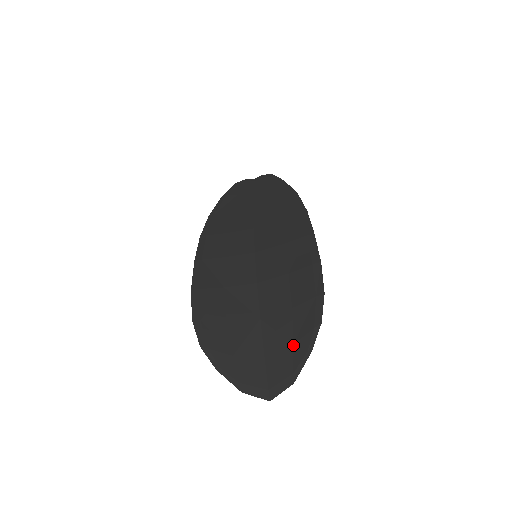
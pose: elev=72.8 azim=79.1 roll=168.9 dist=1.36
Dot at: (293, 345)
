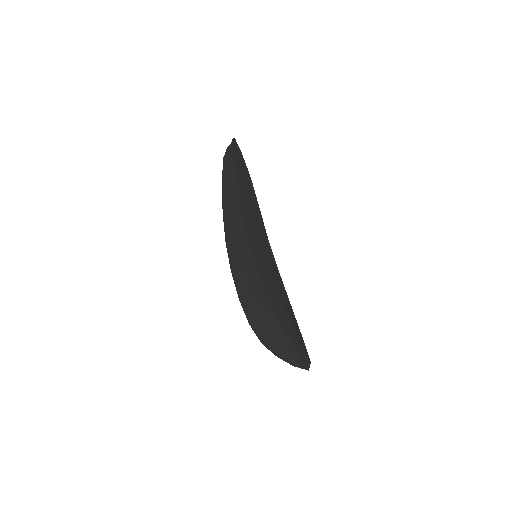
Dot at: (297, 339)
